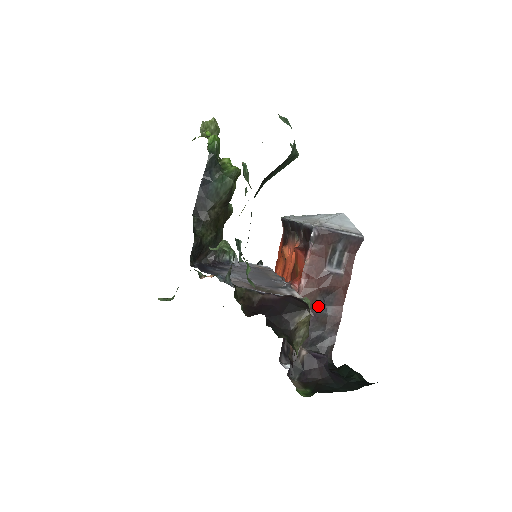
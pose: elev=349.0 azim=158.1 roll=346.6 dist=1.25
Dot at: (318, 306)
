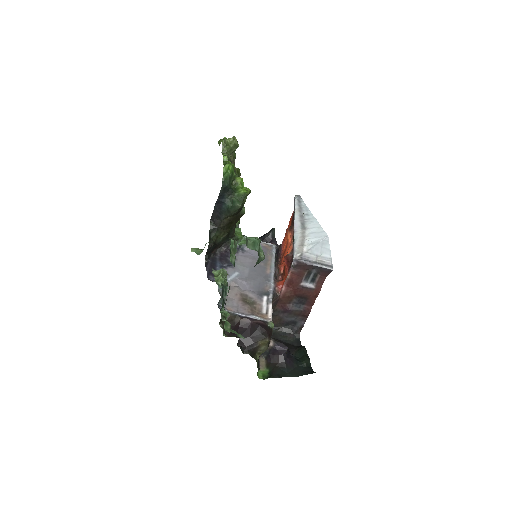
Dot at: (294, 304)
